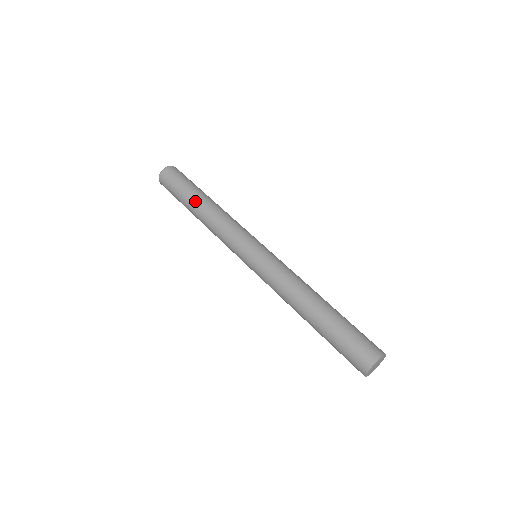
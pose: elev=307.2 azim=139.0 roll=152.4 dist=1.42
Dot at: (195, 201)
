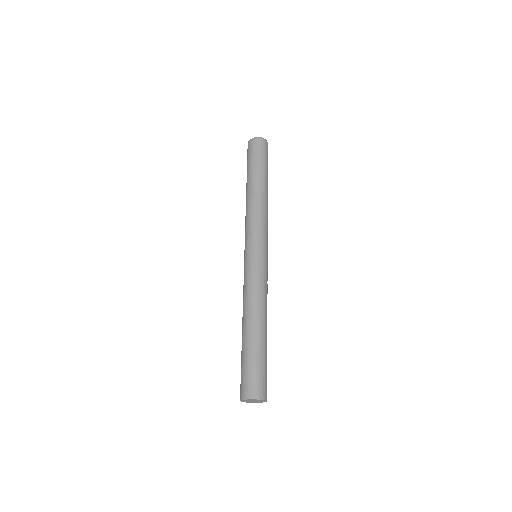
Dot at: (257, 180)
